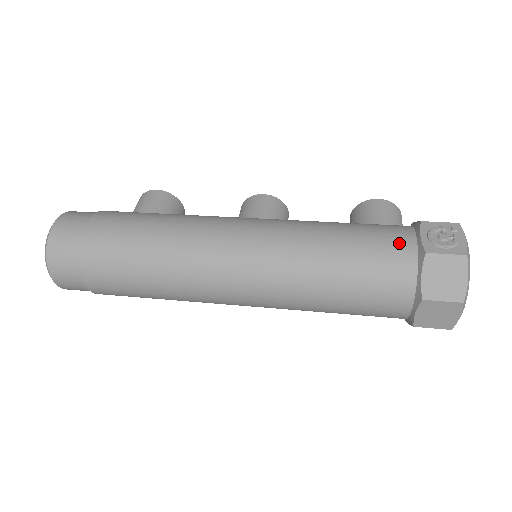
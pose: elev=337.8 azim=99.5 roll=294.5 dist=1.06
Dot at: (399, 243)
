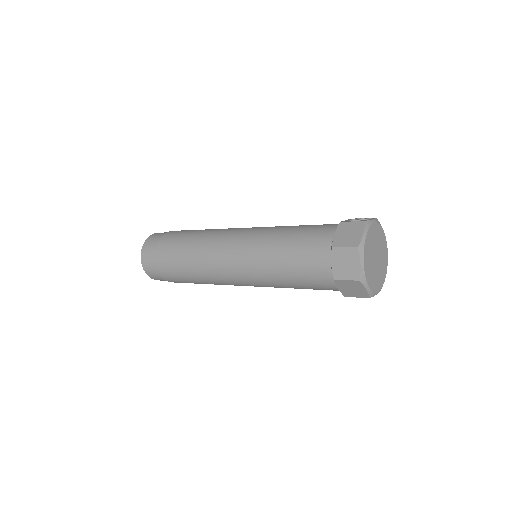
Dot at: (330, 225)
